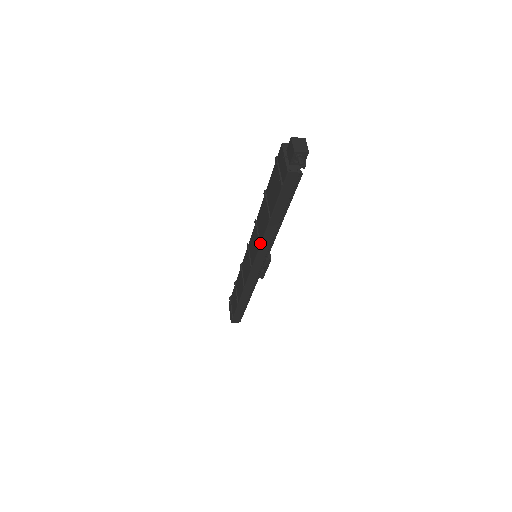
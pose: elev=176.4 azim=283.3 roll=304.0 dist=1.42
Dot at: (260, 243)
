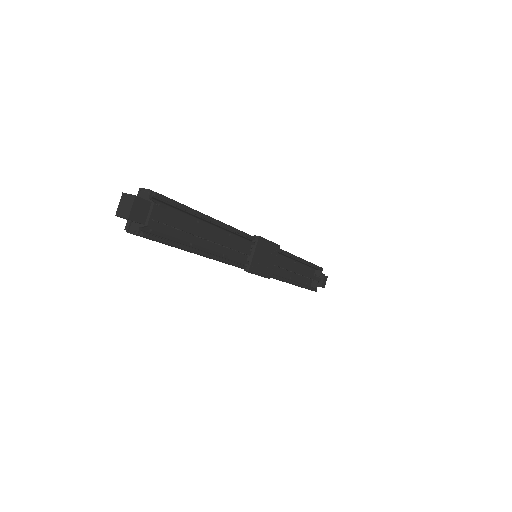
Dot at: occluded
